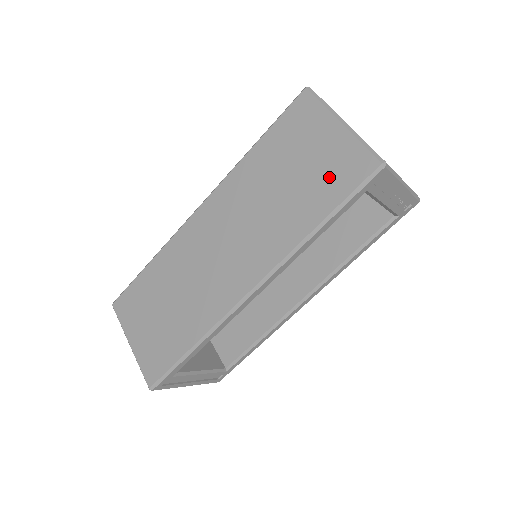
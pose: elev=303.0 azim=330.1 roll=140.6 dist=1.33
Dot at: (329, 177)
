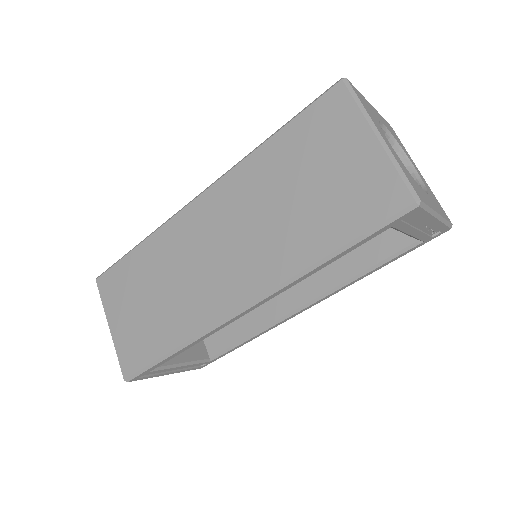
Dot at: (350, 202)
